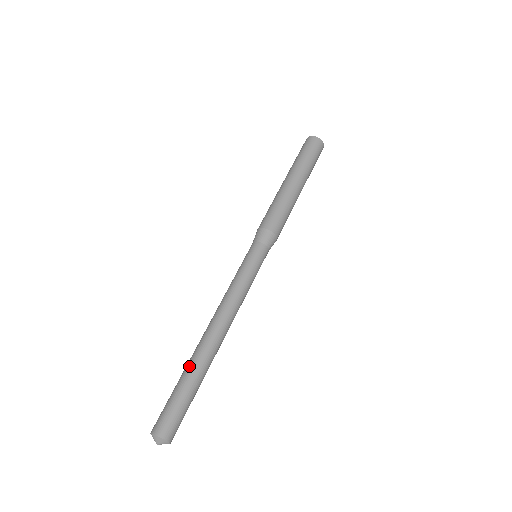
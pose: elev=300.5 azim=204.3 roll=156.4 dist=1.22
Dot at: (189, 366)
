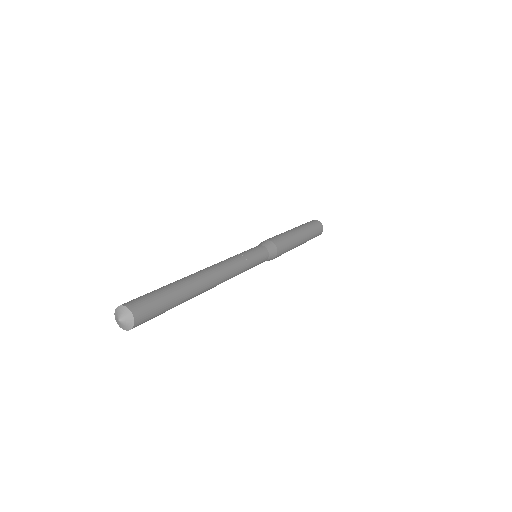
Dot at: occluded
